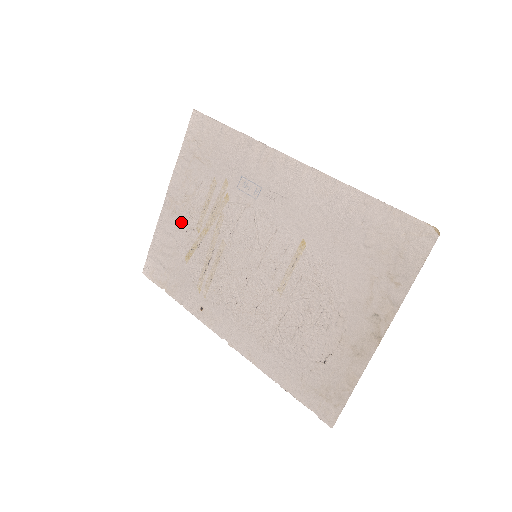
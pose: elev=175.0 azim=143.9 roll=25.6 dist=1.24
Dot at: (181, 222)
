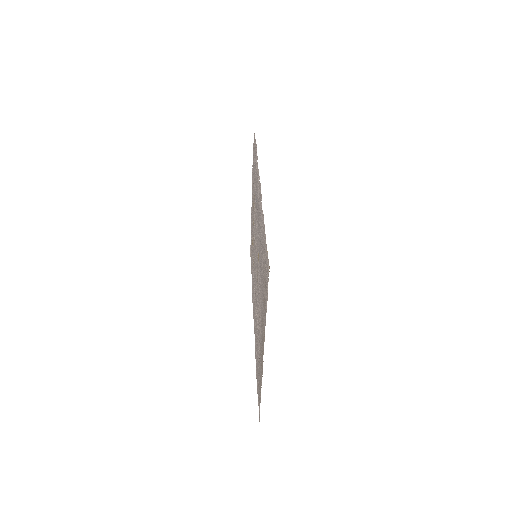
Dot at: occluded
